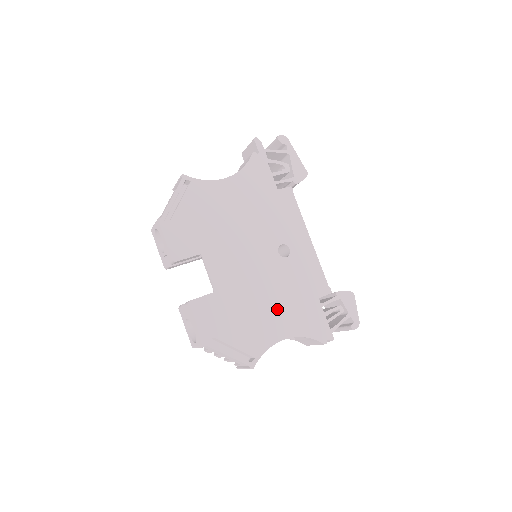
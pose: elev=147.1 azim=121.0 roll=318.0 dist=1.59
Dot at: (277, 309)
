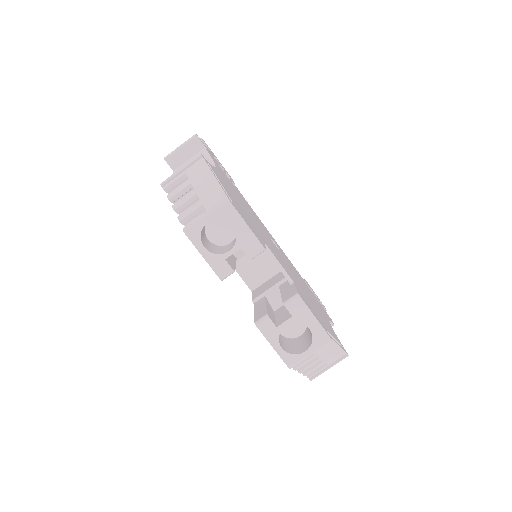
Dot at: (311, 297)
